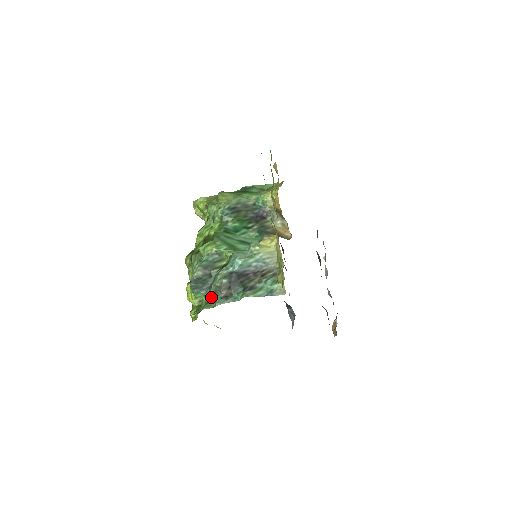
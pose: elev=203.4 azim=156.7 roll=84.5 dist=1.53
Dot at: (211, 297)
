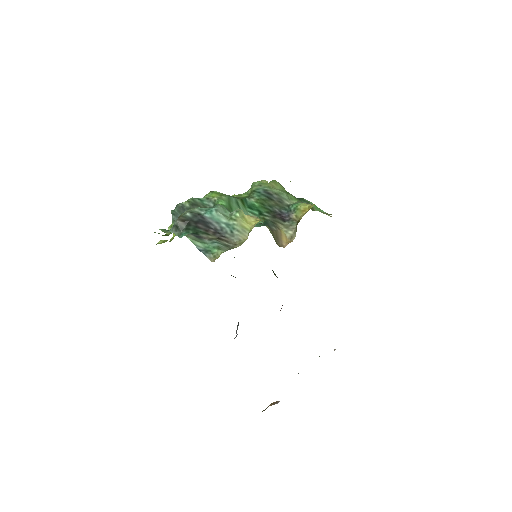
Dot at: occluded
